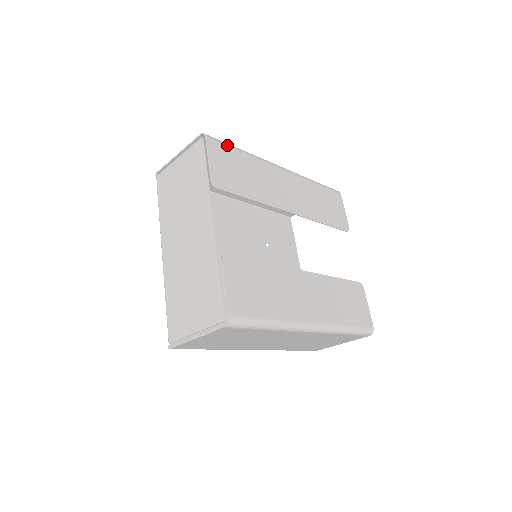
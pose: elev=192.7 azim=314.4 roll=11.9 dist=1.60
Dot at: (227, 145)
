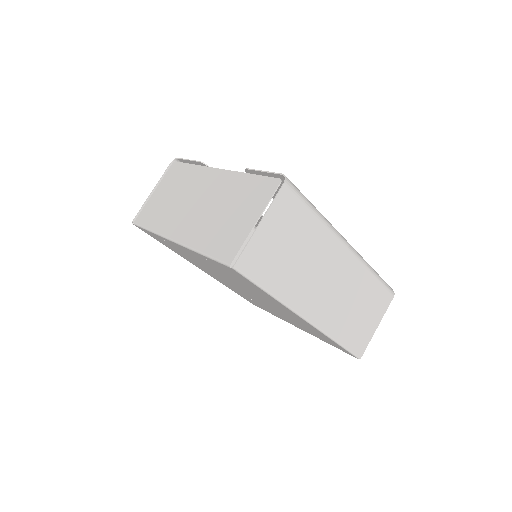
Dot at: occluded
